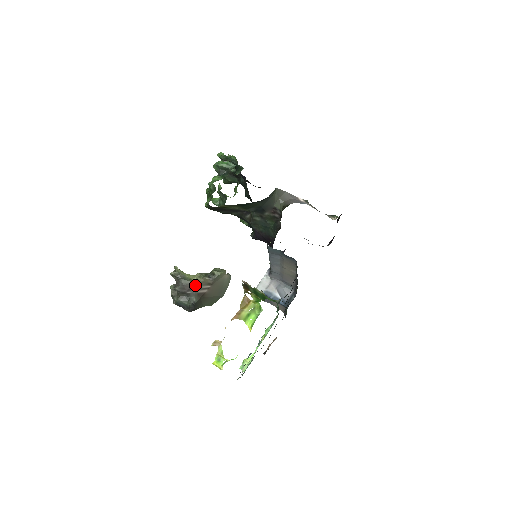
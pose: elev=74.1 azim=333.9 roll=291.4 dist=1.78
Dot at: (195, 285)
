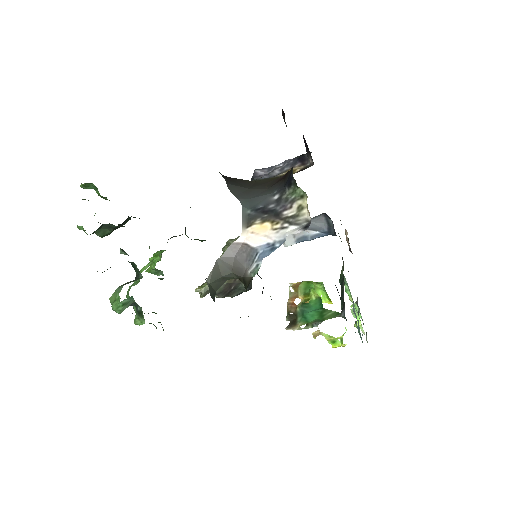
Dot at: (229, 281)
